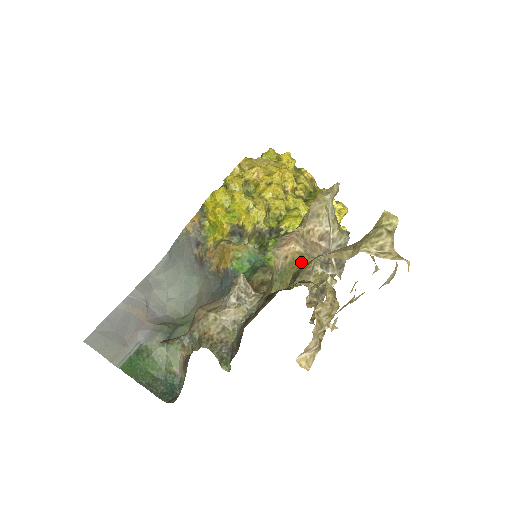
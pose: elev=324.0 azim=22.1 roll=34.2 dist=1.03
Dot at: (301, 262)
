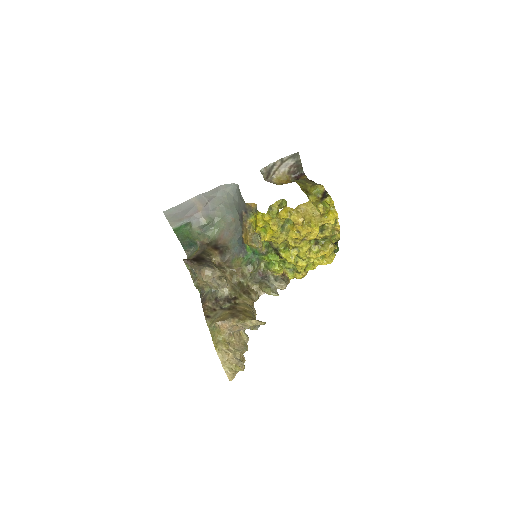
Dot at: (221, 335)
